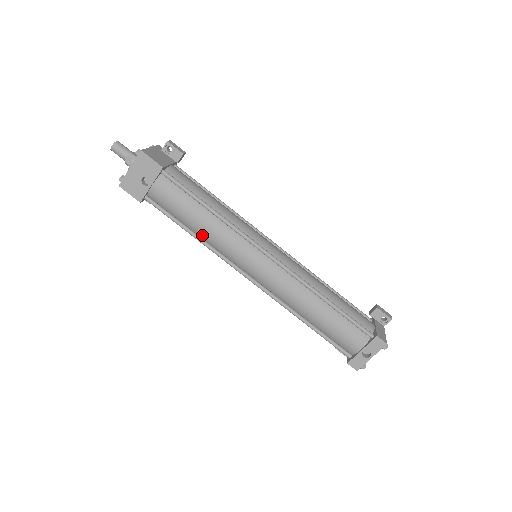
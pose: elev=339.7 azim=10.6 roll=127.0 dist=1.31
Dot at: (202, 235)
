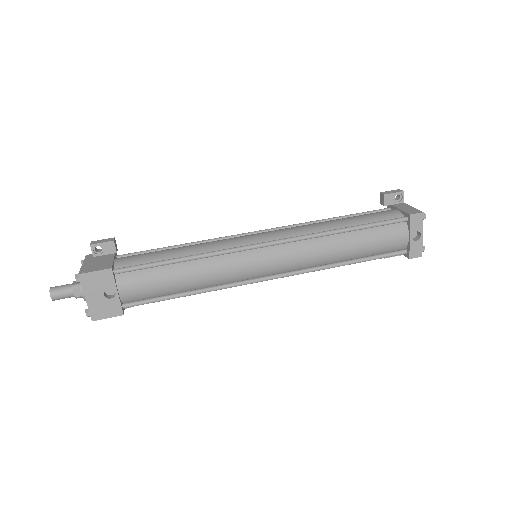
Dot at: (199, 286)
